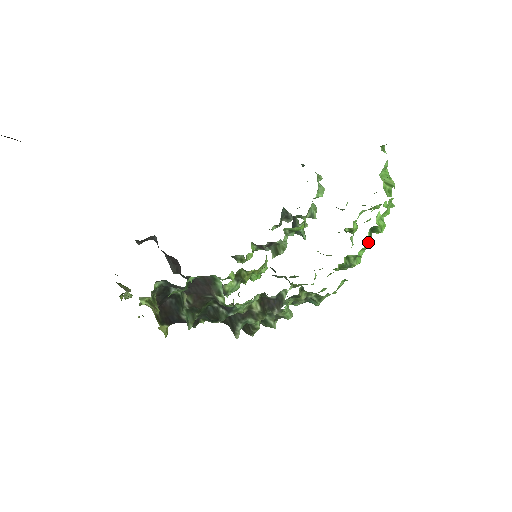
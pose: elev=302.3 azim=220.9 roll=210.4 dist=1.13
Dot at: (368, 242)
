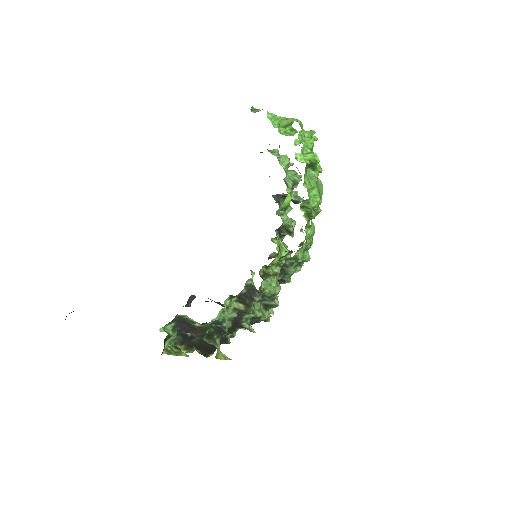
Dot at: (316, 178)
